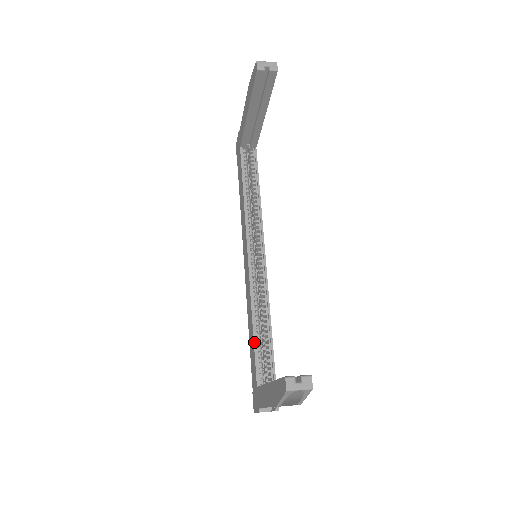
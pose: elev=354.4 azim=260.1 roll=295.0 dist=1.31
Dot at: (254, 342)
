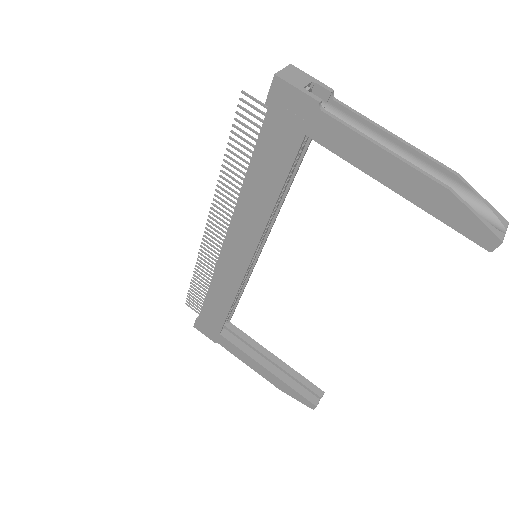
Dot at: occluded
